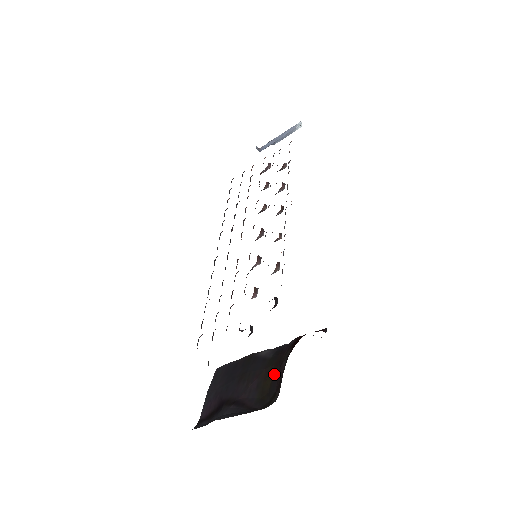
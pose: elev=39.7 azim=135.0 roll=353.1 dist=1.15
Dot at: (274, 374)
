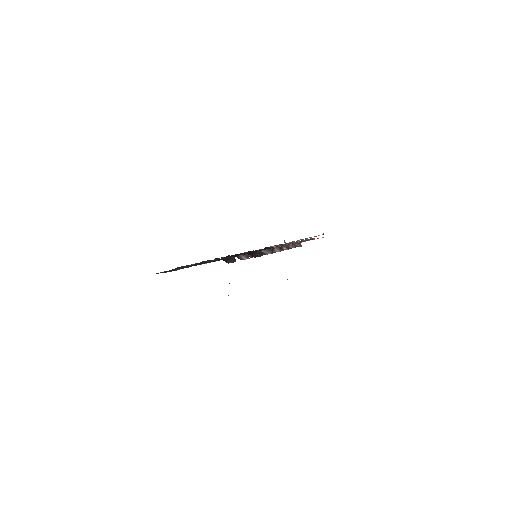
Dot at: occluded
